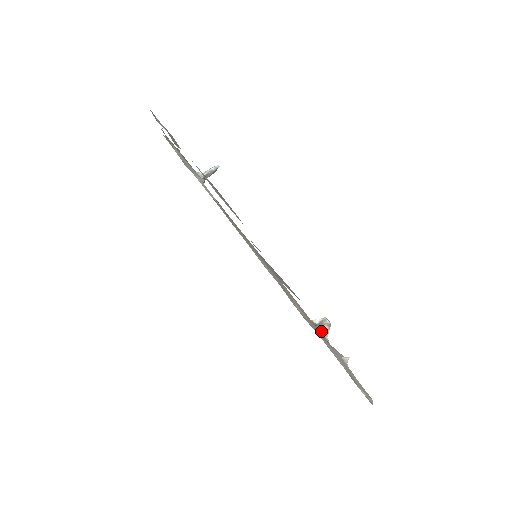
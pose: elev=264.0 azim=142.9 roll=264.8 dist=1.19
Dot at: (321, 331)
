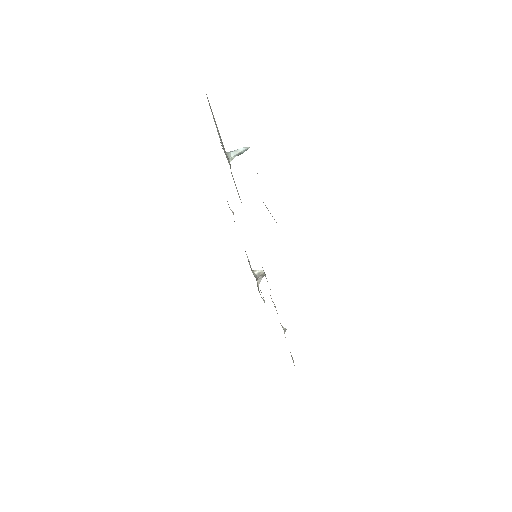
Dot at: (257, 280)
